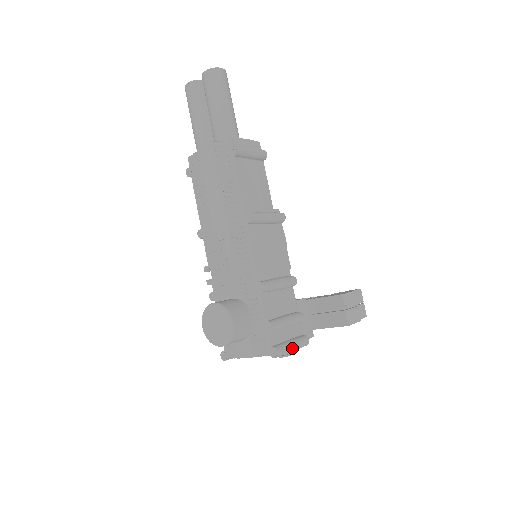
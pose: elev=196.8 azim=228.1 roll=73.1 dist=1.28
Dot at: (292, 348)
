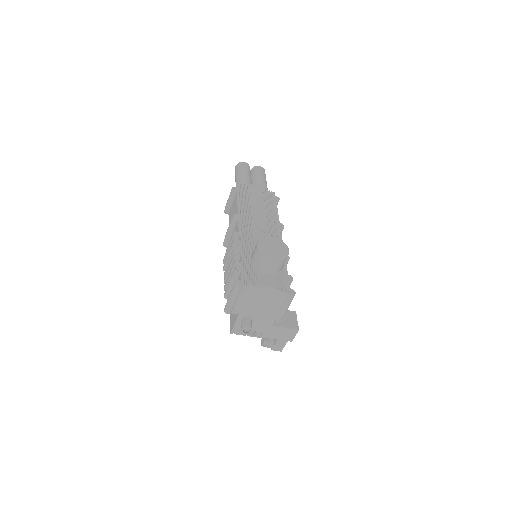
Dot at: (289, 305)
